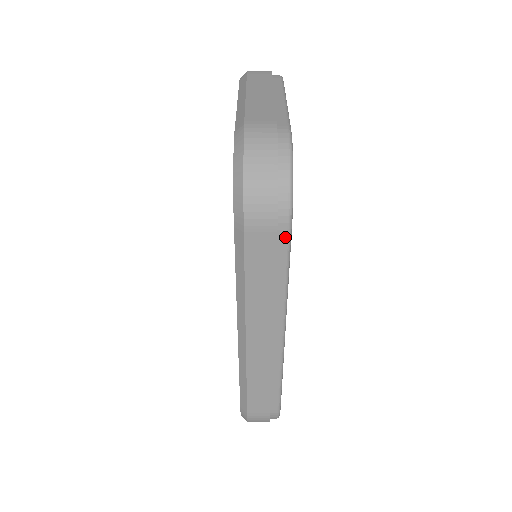
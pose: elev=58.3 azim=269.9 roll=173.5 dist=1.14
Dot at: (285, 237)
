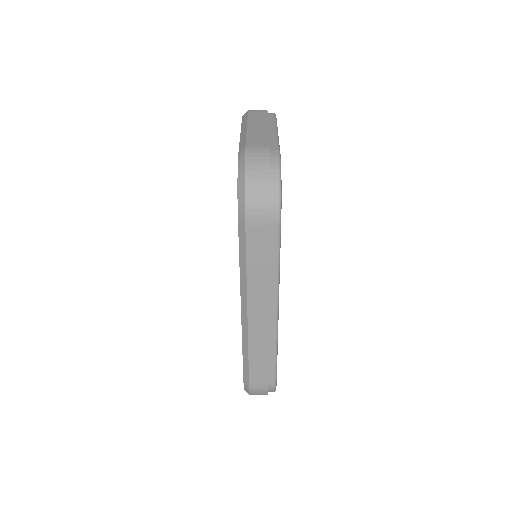
Dot at: (276, 230)
